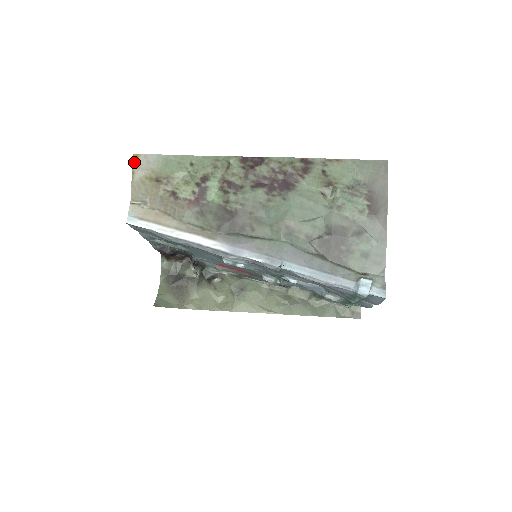
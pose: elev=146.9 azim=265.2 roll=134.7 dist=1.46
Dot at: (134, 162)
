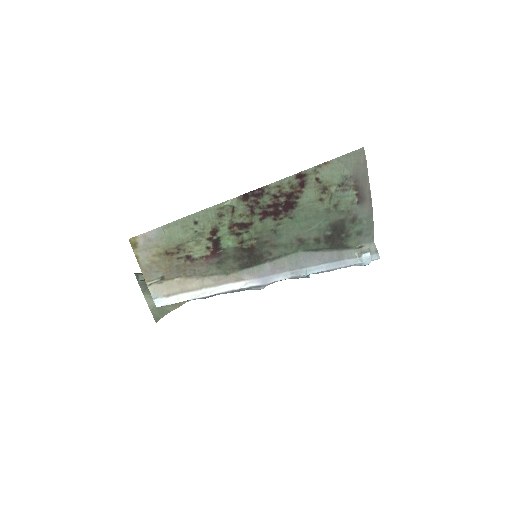
Dot at: (133, 246)
